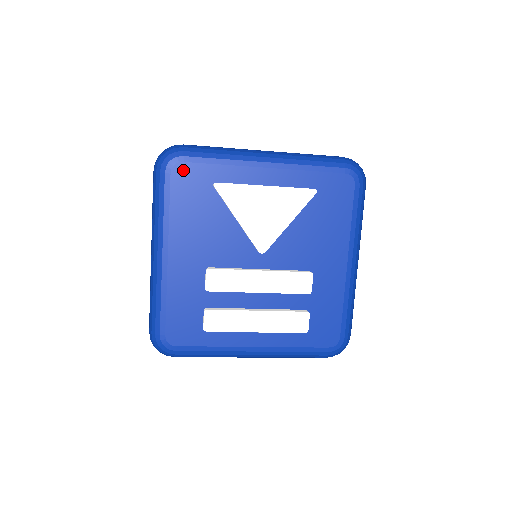
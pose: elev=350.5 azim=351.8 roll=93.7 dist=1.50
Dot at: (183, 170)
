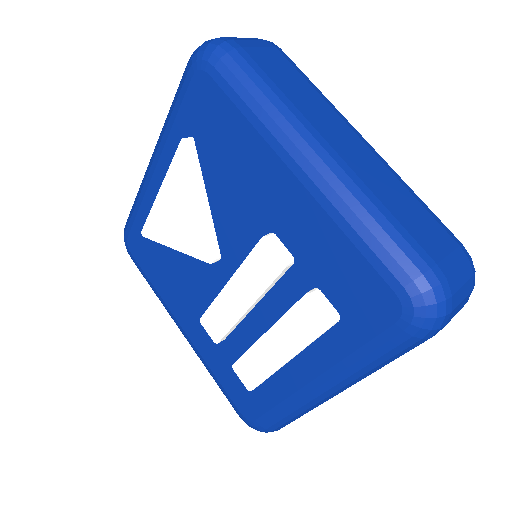
Dot at: (133, 243)
